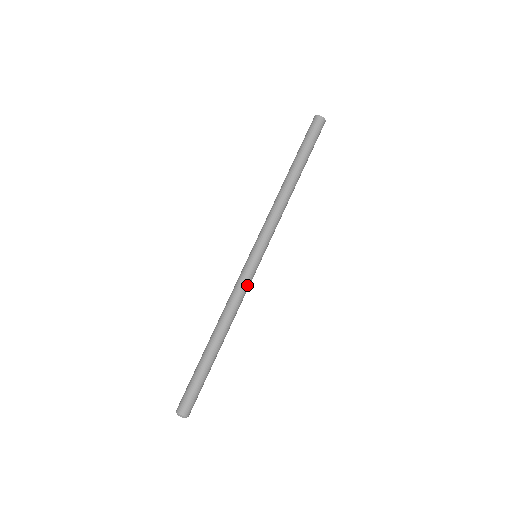
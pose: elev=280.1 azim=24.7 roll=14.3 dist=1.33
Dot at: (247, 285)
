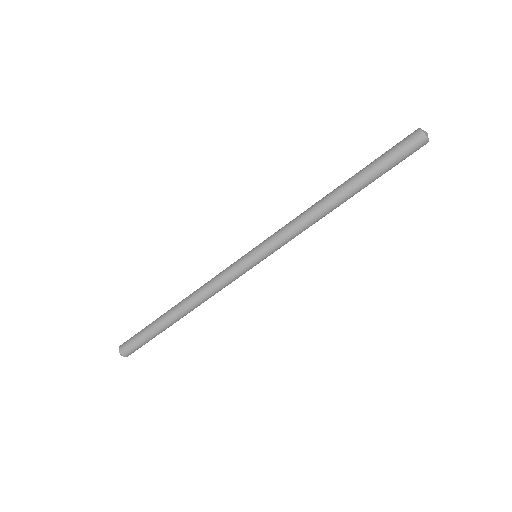
Dot at: (232, 281)
